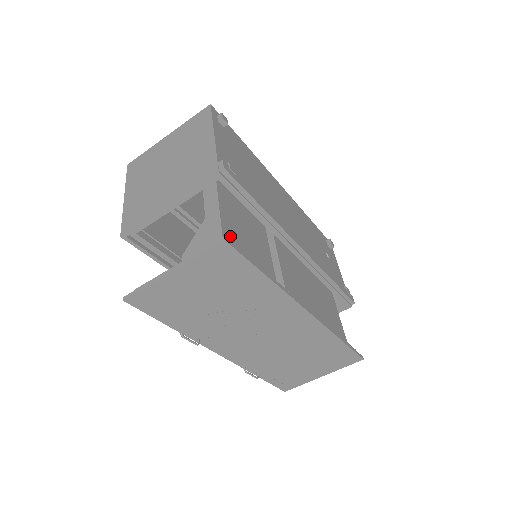
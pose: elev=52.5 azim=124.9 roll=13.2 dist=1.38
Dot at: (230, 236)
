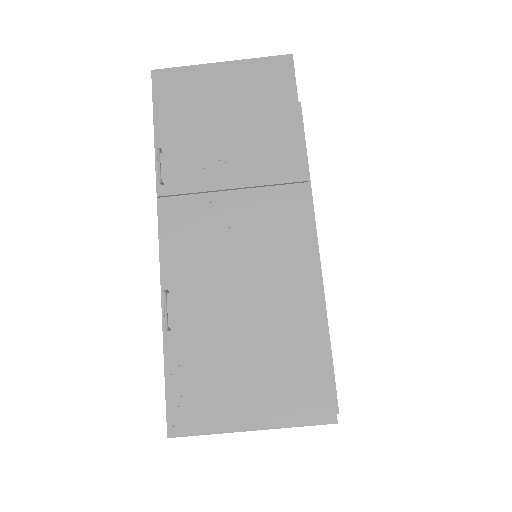
Dot at: occluded
